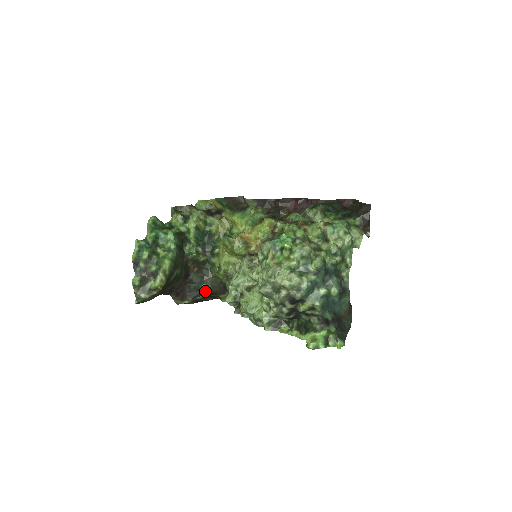
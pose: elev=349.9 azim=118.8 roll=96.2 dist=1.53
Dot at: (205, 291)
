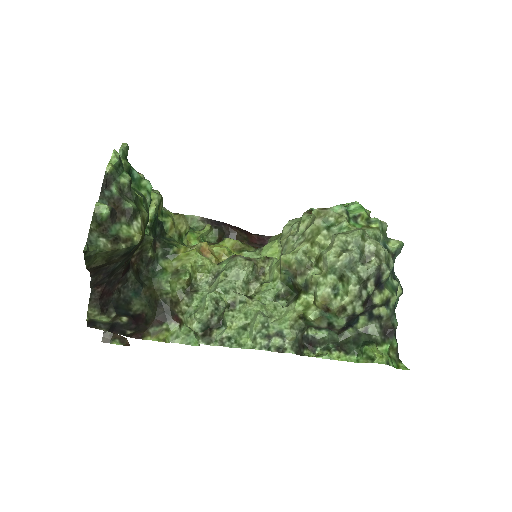
Dot at: (136, 310)
